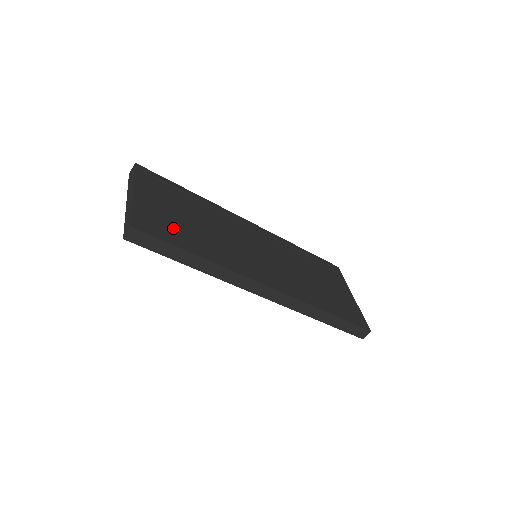
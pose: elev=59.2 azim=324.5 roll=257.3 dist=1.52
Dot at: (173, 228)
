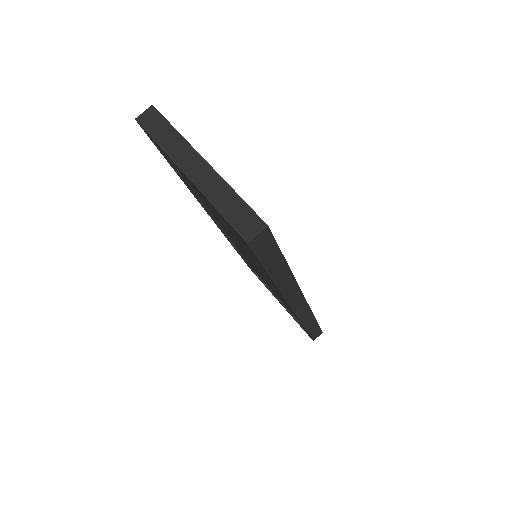
Dot at: occluded
